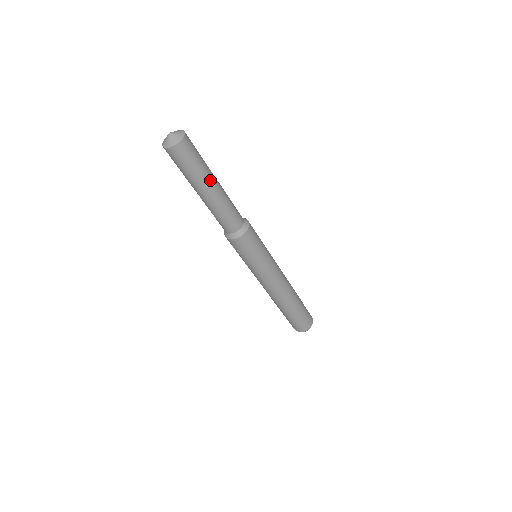
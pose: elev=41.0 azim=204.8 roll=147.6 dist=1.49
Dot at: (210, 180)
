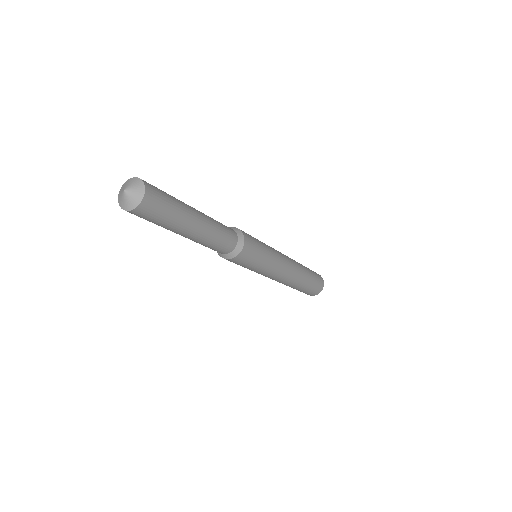
Dot at: (186, 227)
